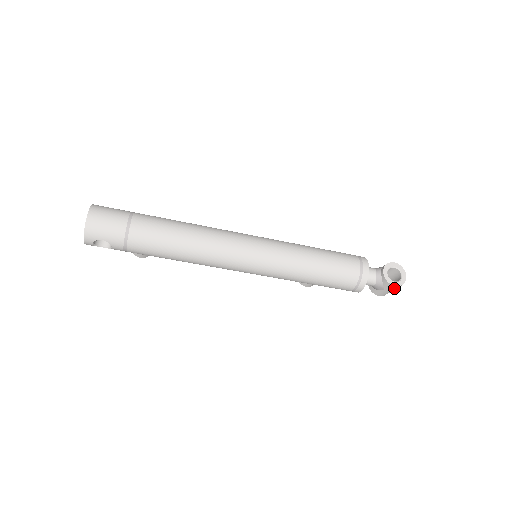
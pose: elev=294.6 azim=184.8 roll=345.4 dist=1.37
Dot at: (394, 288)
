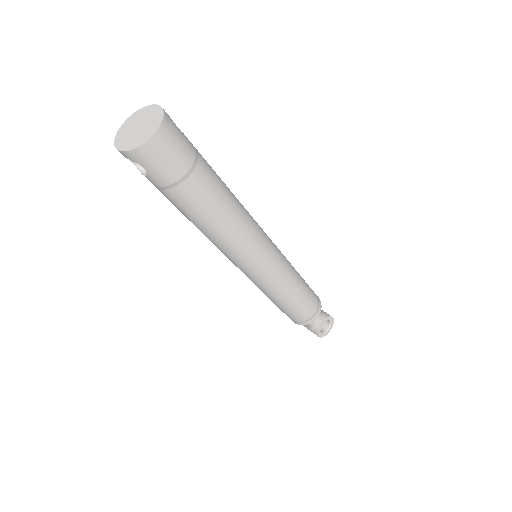
Dot at: occluded
